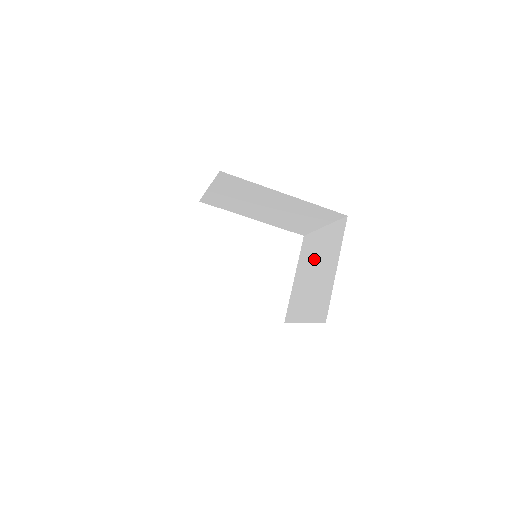
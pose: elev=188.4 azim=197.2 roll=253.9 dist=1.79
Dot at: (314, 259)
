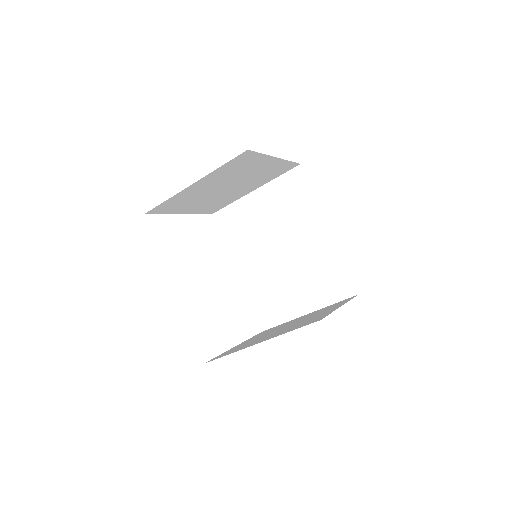
Dot at: (288, 324)
